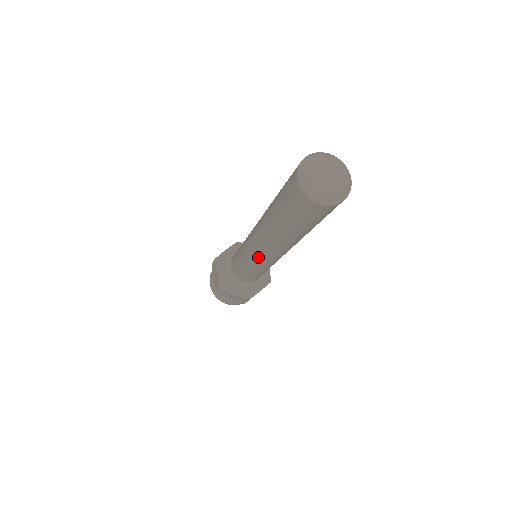
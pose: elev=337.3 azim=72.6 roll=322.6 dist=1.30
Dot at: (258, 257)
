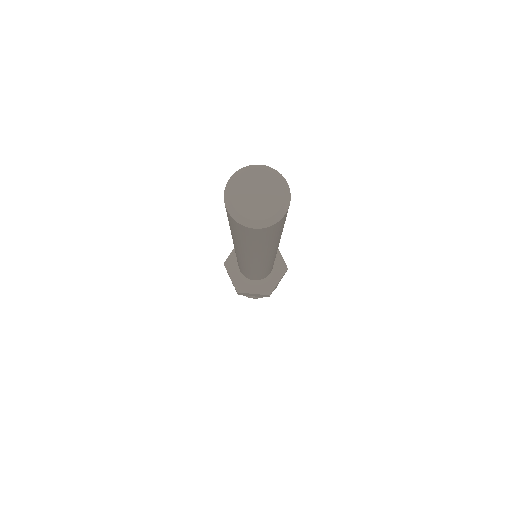
Dot at: occluded
